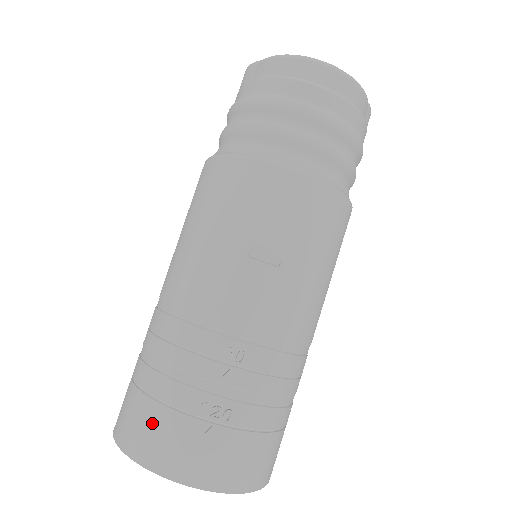
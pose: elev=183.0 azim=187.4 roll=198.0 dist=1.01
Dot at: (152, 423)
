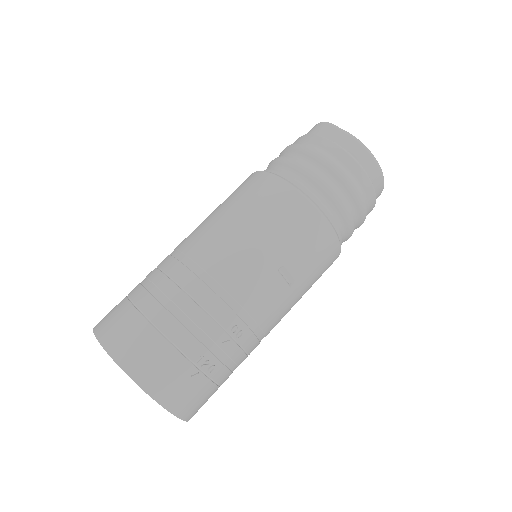
Dot at: (156, 353)
